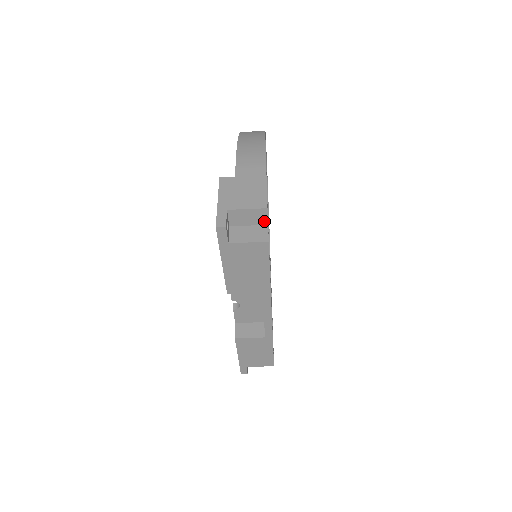
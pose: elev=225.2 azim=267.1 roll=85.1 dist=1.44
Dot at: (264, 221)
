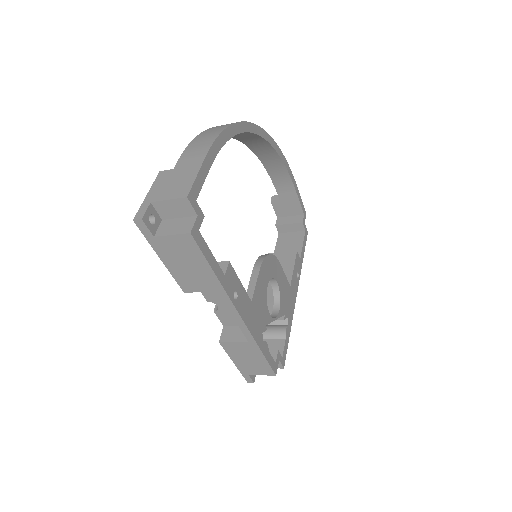
Dot at: (192, 212)
